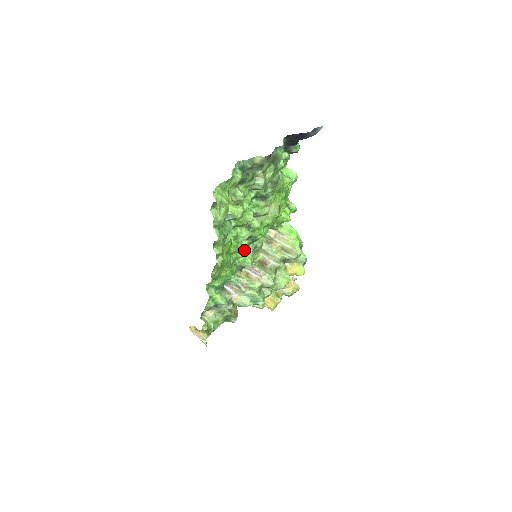
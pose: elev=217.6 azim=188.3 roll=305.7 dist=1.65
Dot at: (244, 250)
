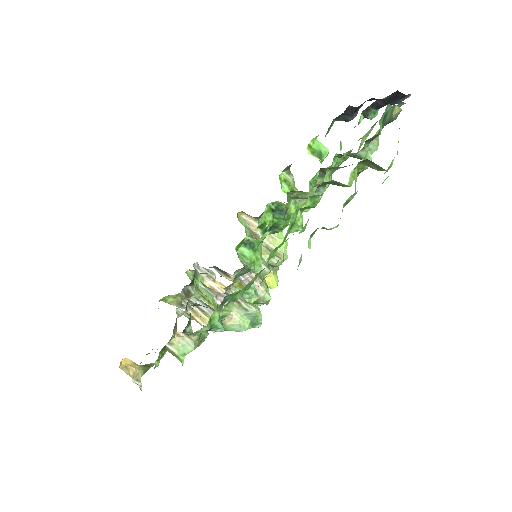
Dot at: (257, 245)
